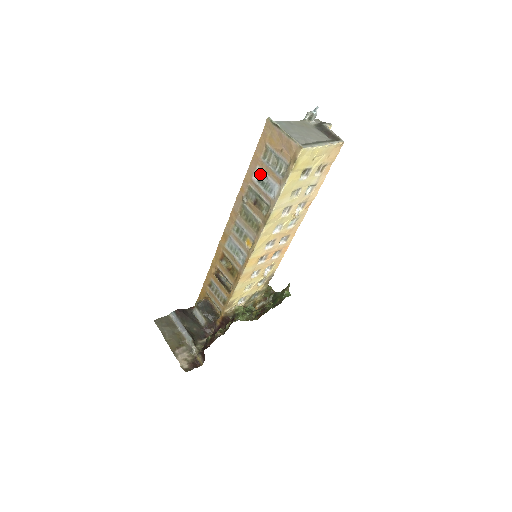
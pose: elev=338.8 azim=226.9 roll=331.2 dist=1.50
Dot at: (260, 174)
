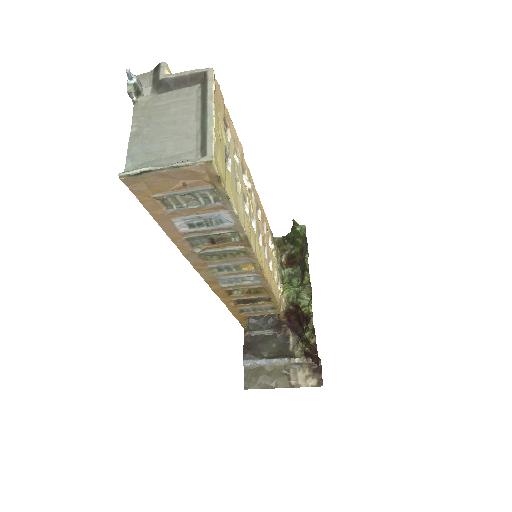
Dot at: (185, 222)
